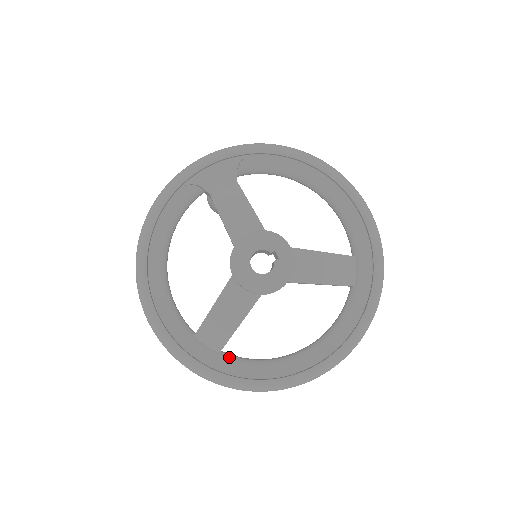
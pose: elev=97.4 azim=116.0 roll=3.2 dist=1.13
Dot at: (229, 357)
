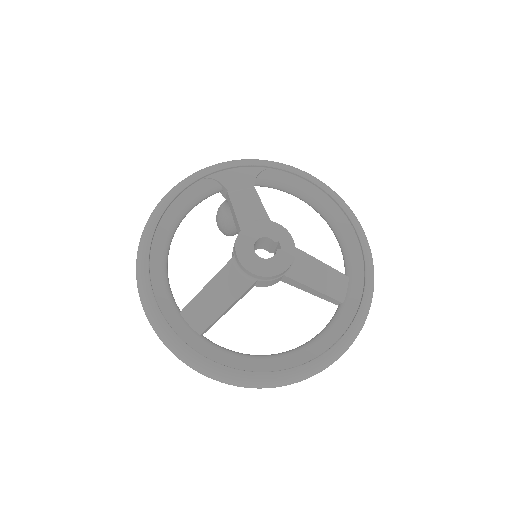
Dot at: (209, 341)
